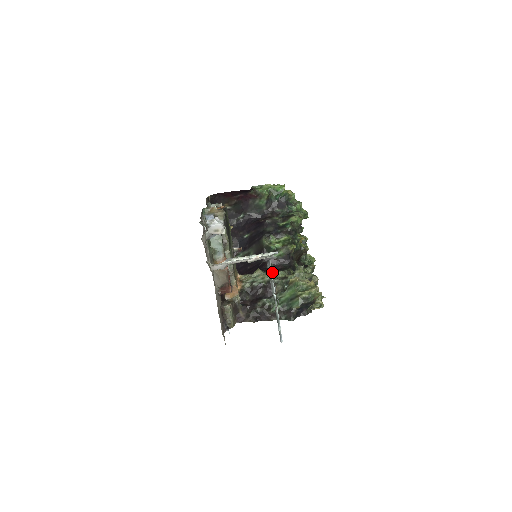
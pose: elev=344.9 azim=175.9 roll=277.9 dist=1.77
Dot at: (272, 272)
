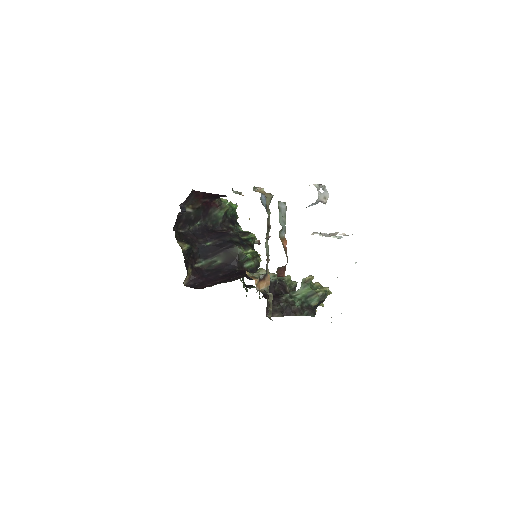
Dot at: occluded
